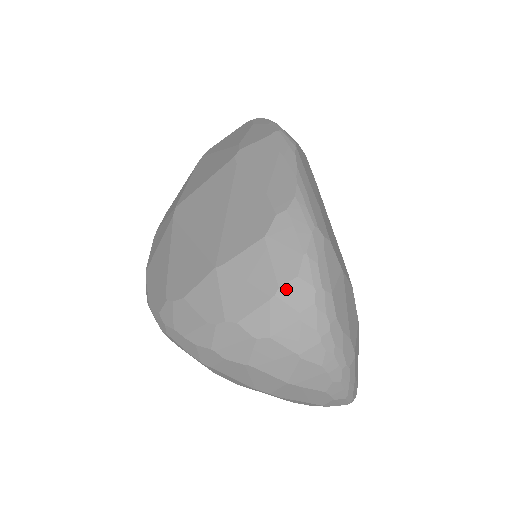
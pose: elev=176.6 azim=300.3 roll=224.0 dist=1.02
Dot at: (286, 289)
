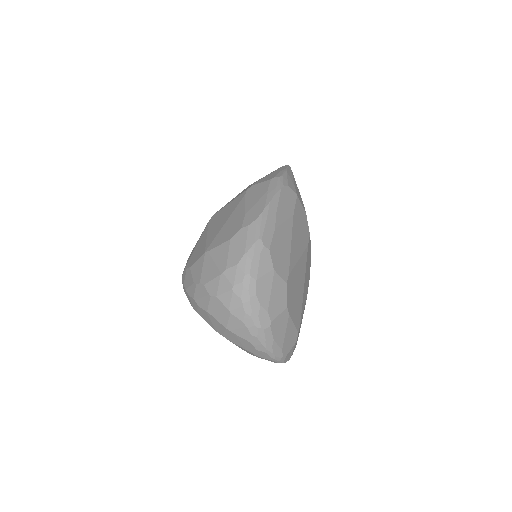
Dot at: (229, 271)
